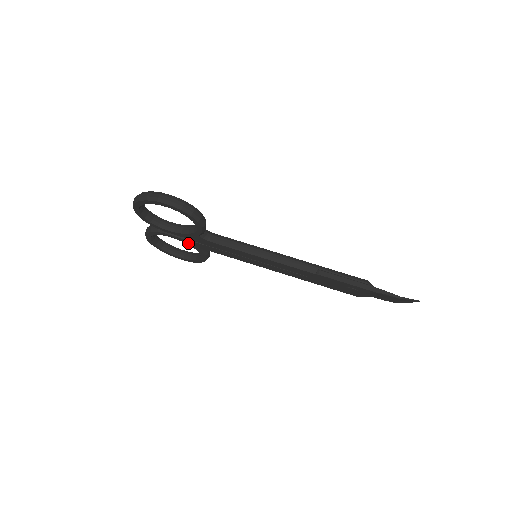
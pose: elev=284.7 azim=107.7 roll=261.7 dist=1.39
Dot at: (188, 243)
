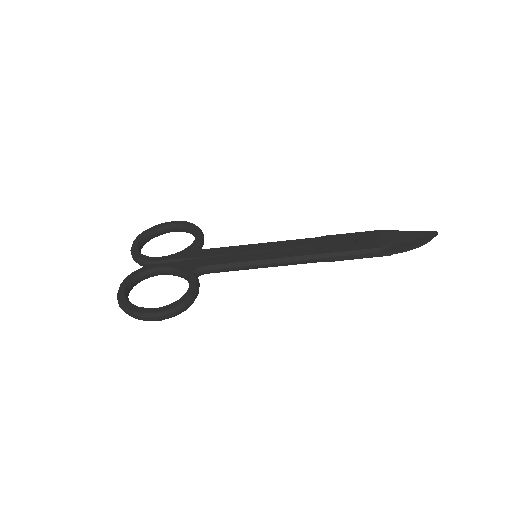
Dot at: occluded
